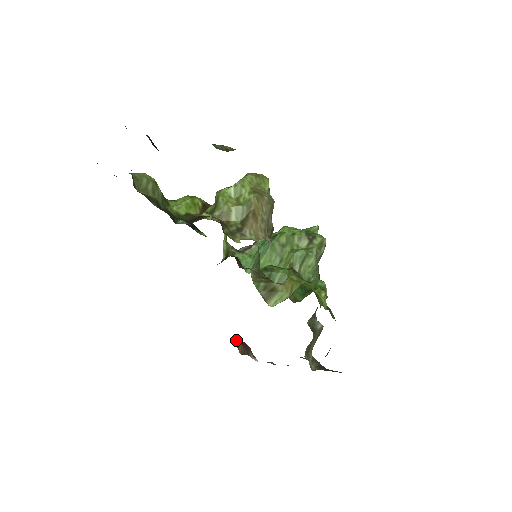
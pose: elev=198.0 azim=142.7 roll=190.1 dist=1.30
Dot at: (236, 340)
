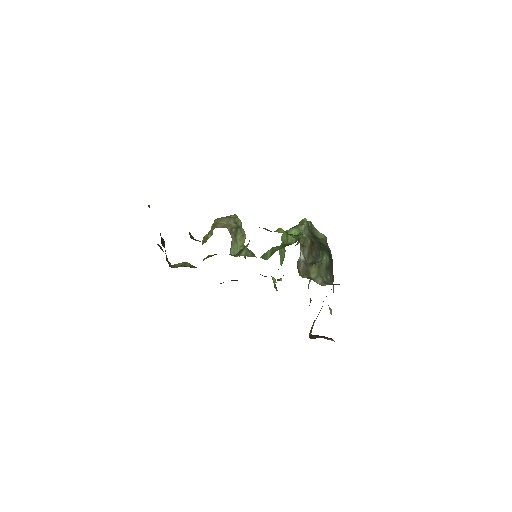
Dot at: (310, 336)
